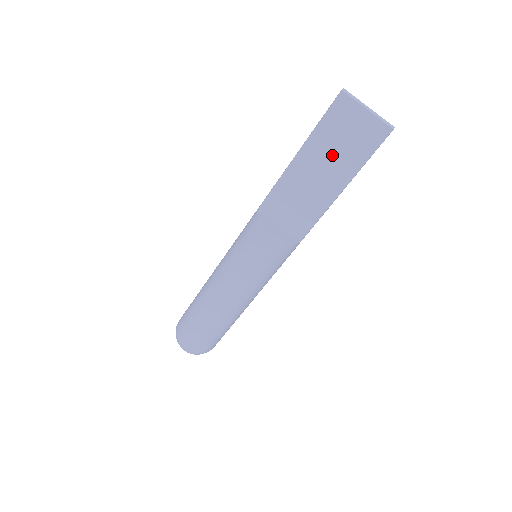
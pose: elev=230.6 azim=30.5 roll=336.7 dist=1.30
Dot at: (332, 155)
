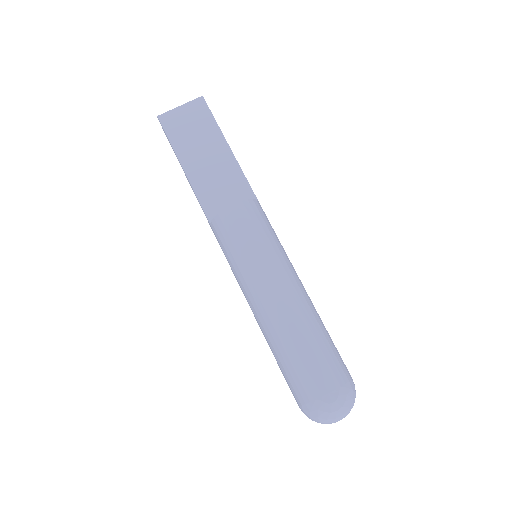
Dot at: (198, 142)
